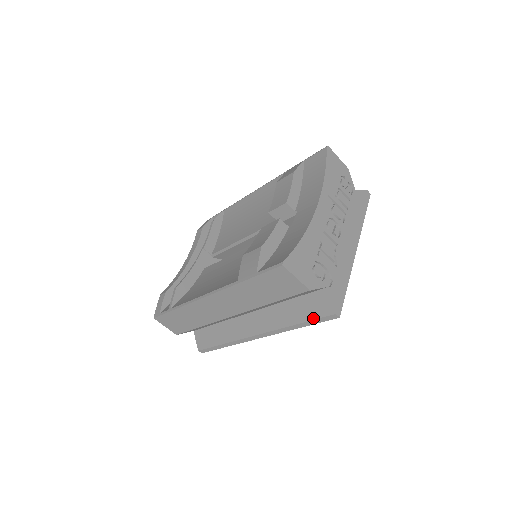
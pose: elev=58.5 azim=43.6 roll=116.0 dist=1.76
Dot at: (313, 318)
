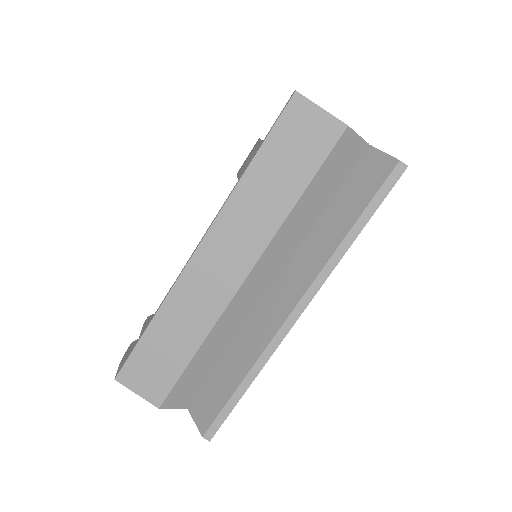
Dot at: (370, 198)
